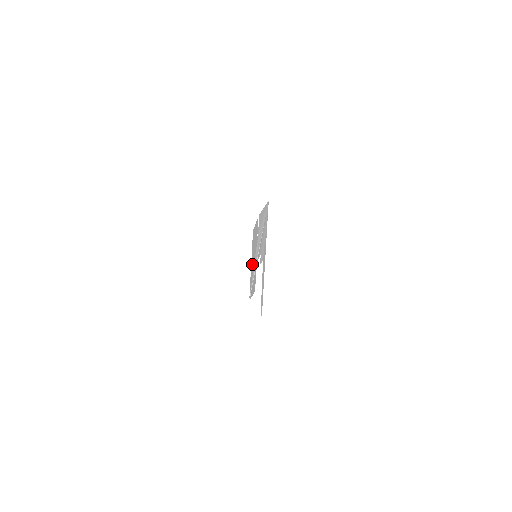
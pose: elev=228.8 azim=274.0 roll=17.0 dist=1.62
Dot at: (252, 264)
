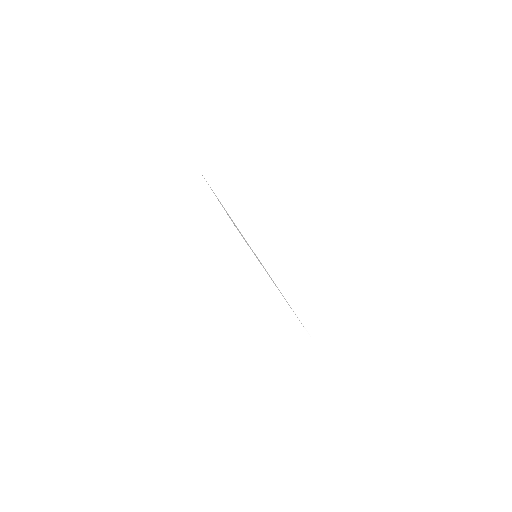
Dot at: occluded
